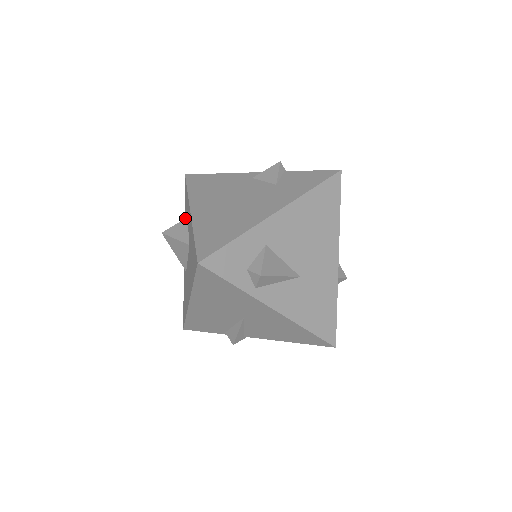
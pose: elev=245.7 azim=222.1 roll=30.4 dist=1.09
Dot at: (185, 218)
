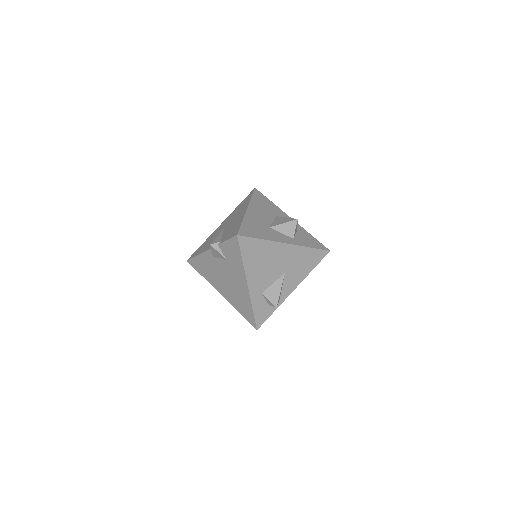
Dot at: occluded
